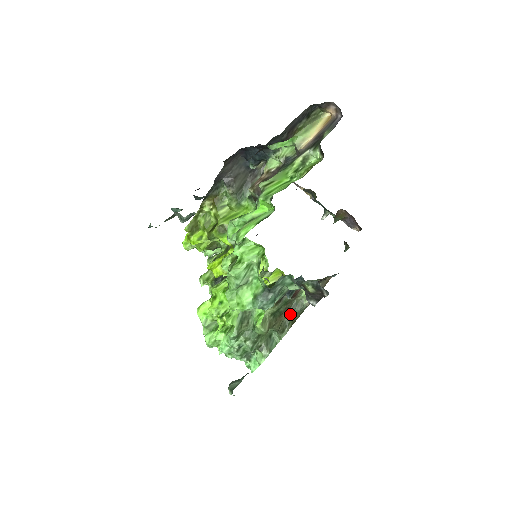
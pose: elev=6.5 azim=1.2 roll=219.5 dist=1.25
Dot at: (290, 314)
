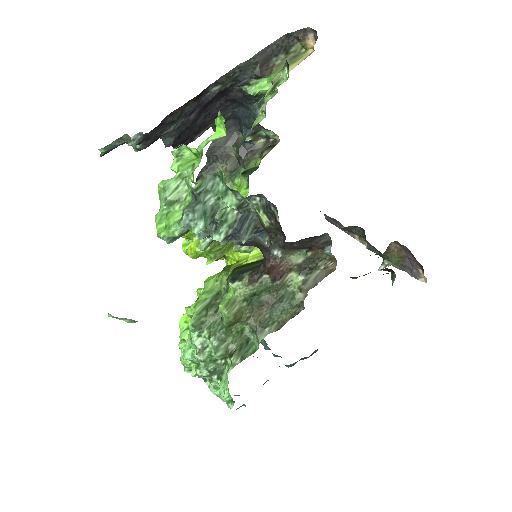
Dot at: (275, 309)
